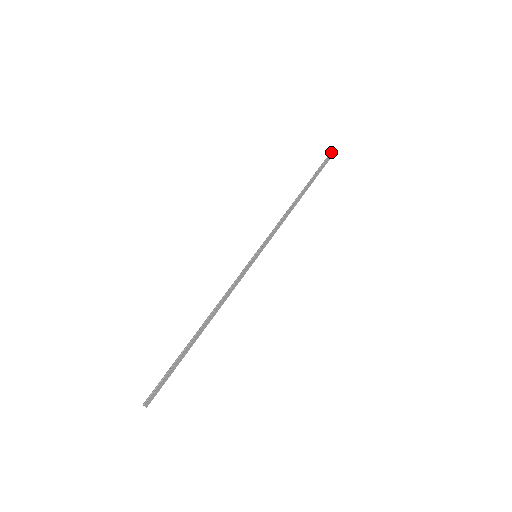
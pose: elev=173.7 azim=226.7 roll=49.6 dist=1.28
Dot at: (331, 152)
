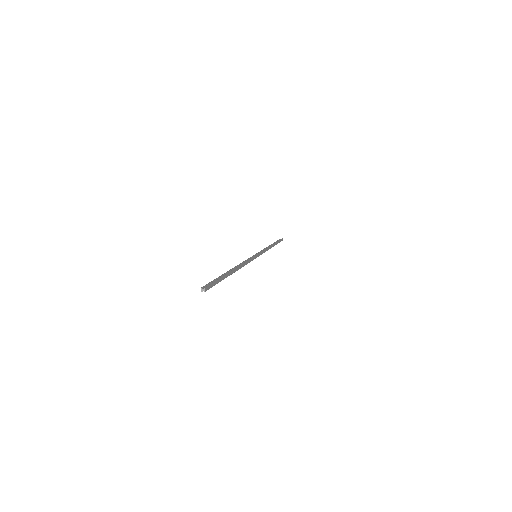
Dot at: occluded
